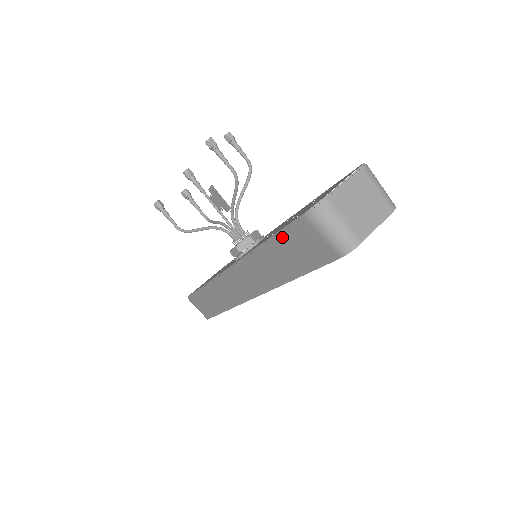
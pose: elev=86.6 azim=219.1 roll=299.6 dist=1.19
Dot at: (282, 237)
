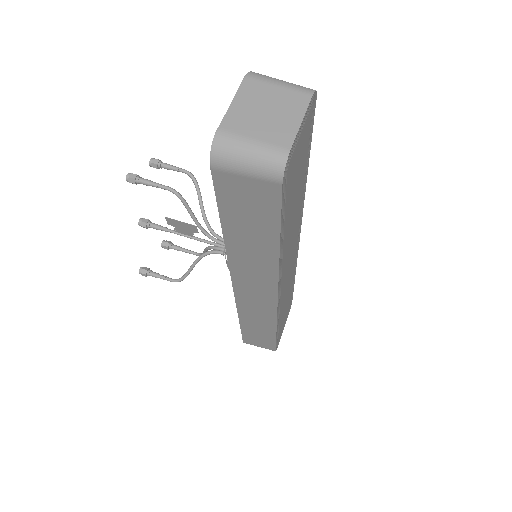
Dot at: (224, 211)
